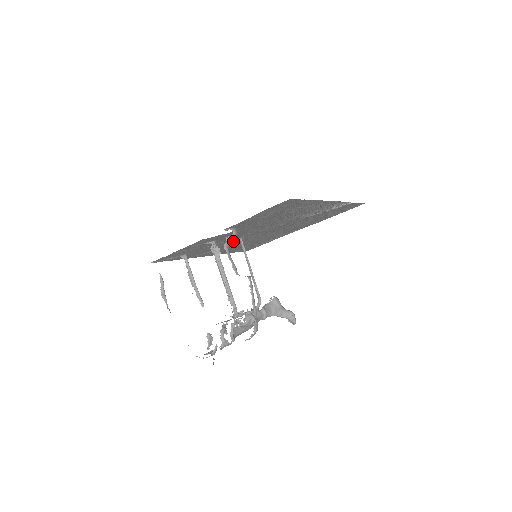
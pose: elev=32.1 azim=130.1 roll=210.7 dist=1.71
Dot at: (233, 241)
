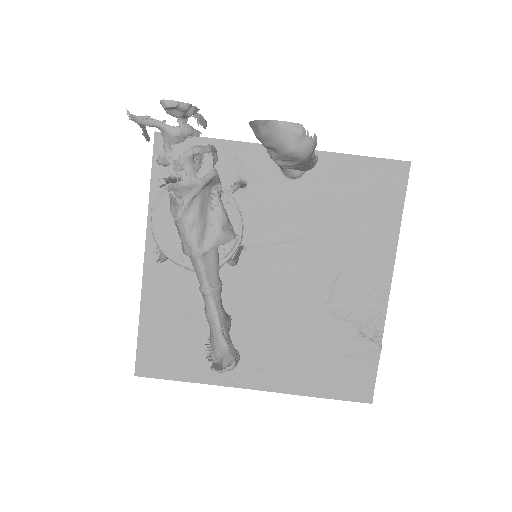
Dot at: occluded
